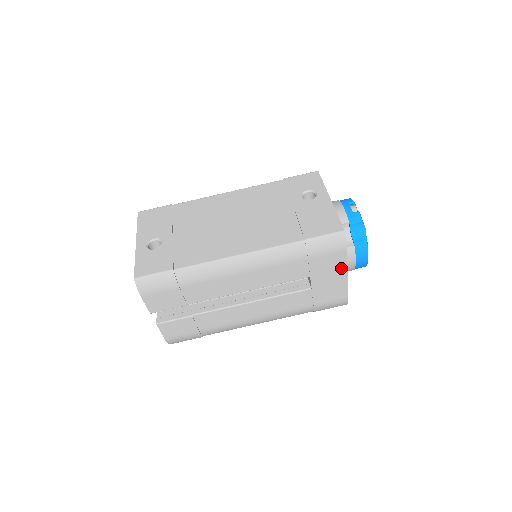
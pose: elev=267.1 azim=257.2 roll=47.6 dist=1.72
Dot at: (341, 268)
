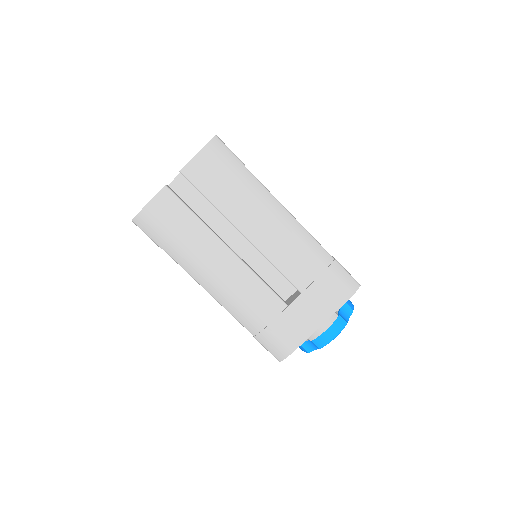
Dot at: (326, 313)
